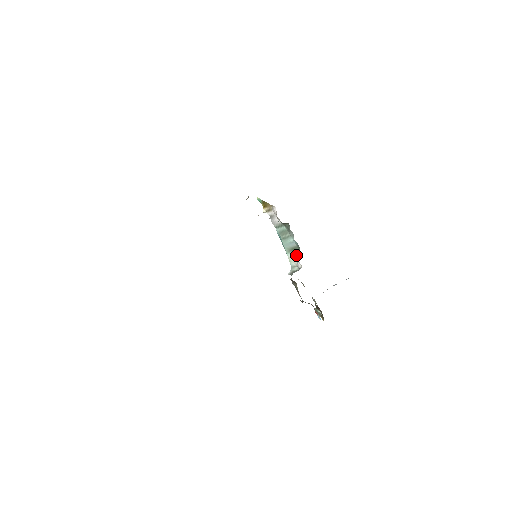
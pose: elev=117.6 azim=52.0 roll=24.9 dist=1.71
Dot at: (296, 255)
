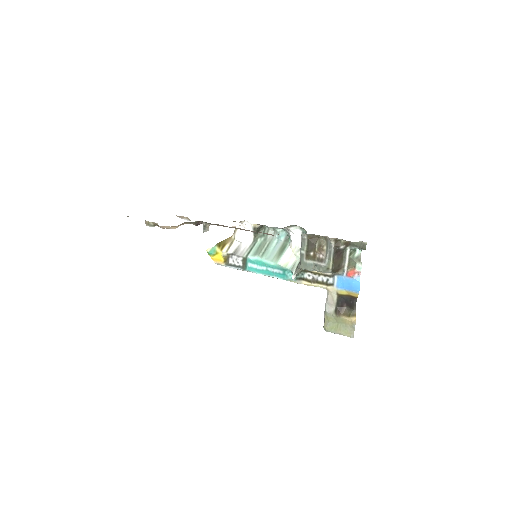
Dot at: (289, 250)
